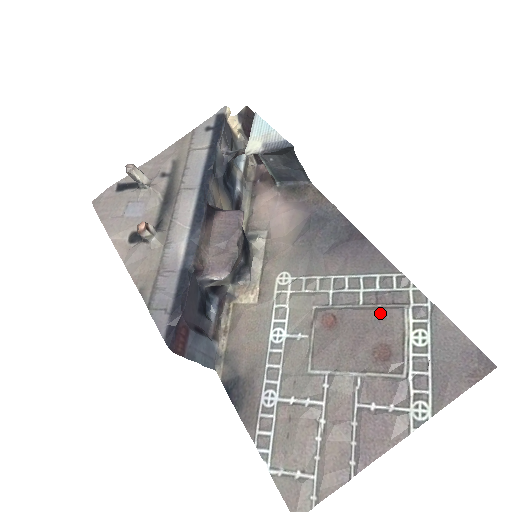
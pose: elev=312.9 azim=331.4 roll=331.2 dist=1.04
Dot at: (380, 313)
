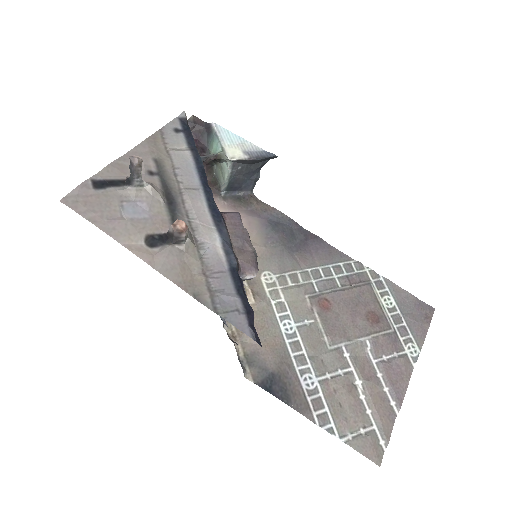
Dot at: (359, 290)
